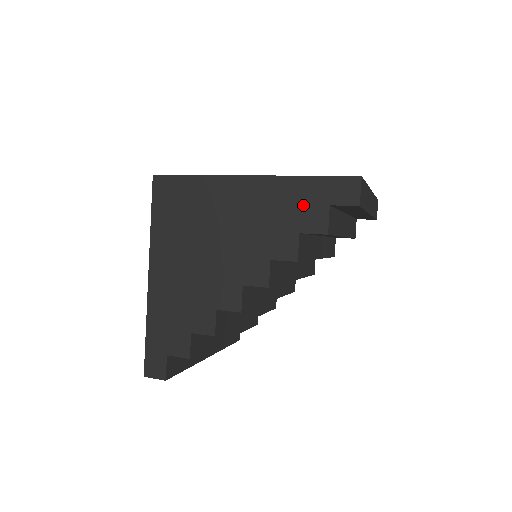
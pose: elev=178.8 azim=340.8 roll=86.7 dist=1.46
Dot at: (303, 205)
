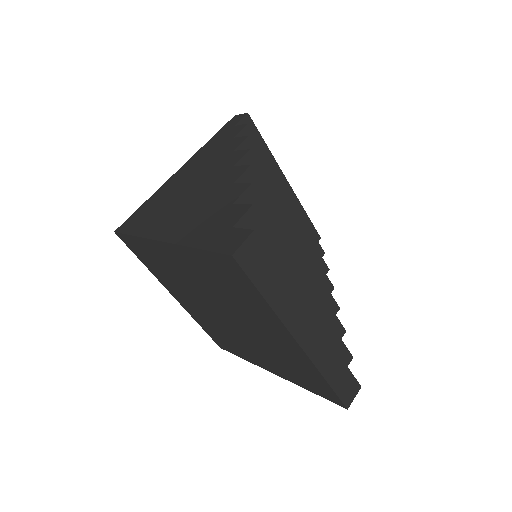
Dot at: (222, 138)
